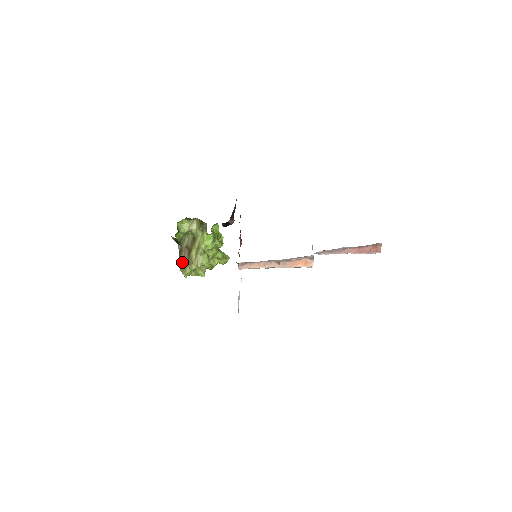
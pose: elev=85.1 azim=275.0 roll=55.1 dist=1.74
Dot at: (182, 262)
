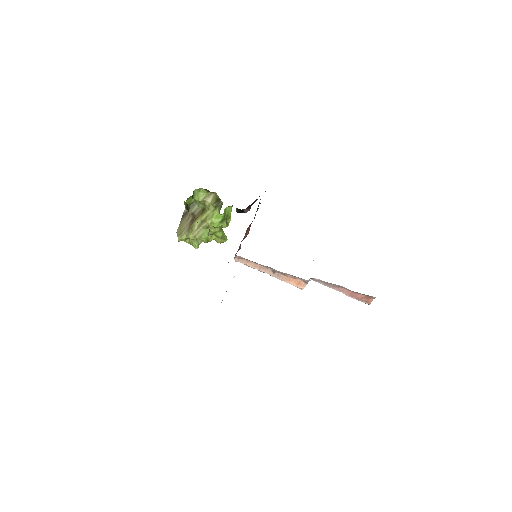
Dot at: (182, 226)
